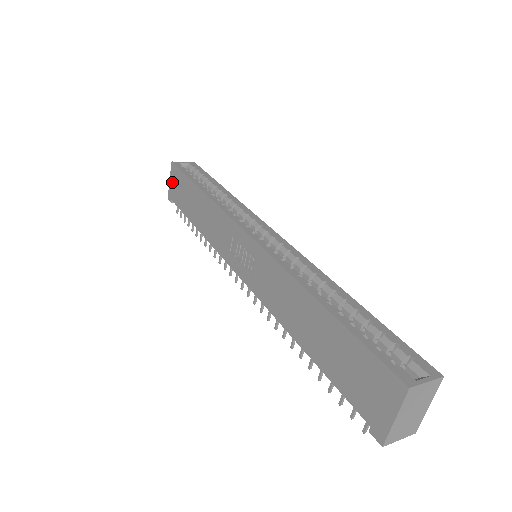
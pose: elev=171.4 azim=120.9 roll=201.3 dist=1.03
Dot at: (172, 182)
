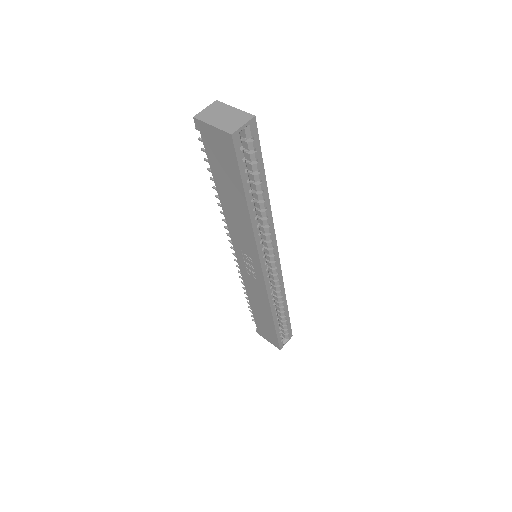
Dot at: (215, 136)
